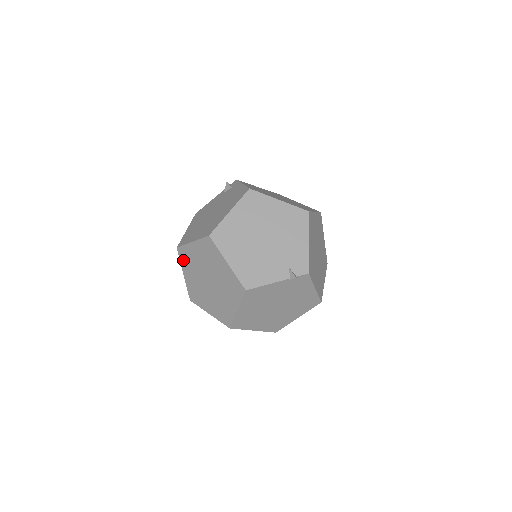
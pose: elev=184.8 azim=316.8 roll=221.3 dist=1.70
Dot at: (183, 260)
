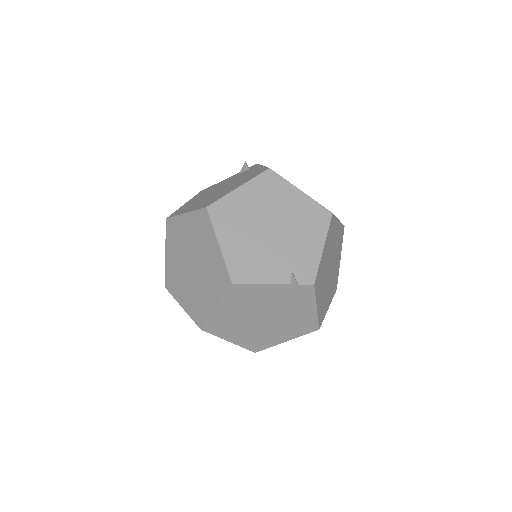
Dot at: (169, 235)
